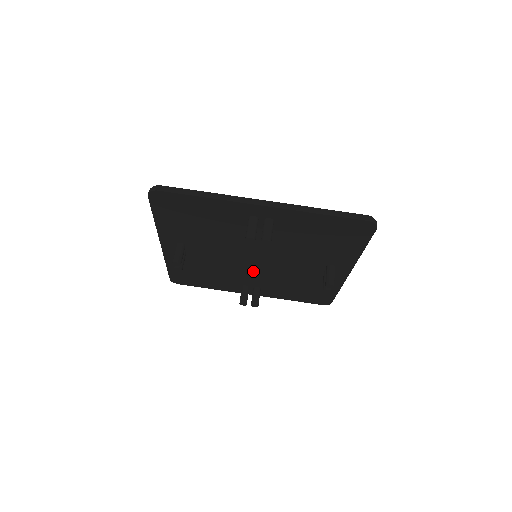
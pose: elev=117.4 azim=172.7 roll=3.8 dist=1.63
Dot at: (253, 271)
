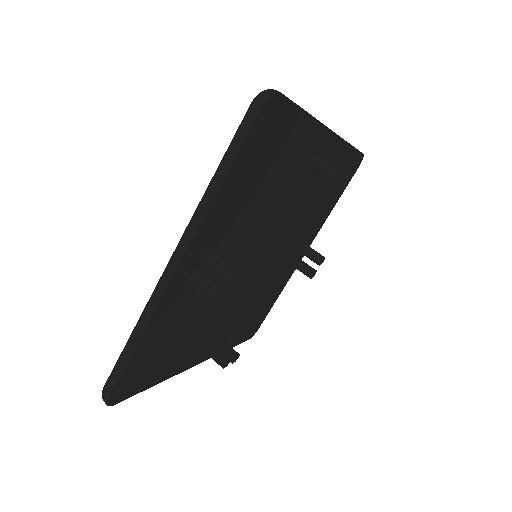
Dot at: (238, 294)
